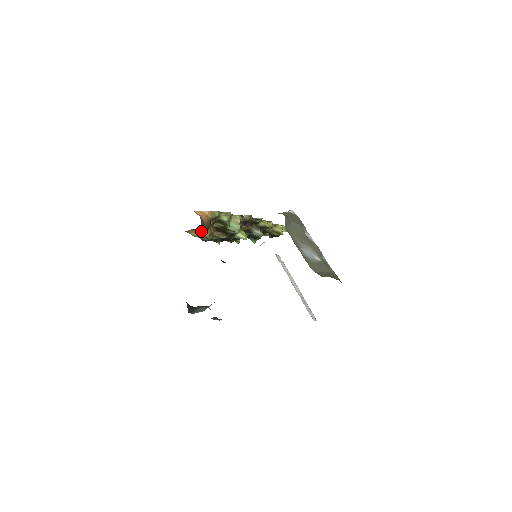
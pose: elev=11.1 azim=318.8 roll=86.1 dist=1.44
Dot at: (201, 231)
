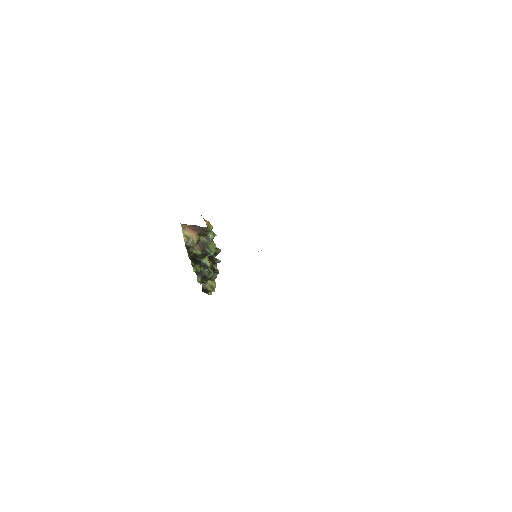
Dot at: (195, 233)
